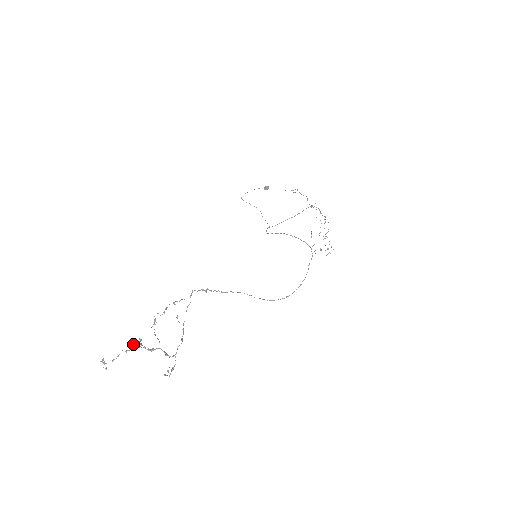
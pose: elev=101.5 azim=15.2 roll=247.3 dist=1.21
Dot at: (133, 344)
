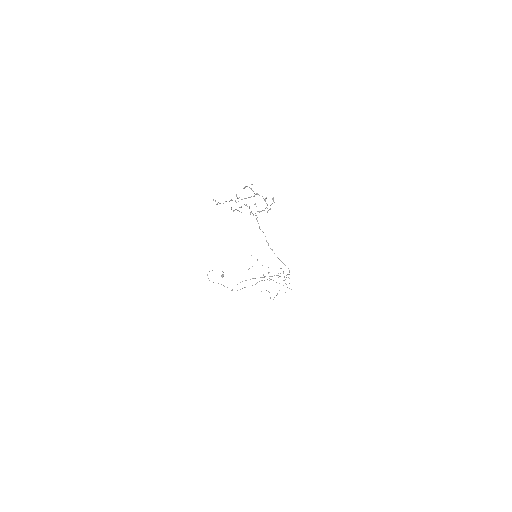
Dot at: (244, 187)
